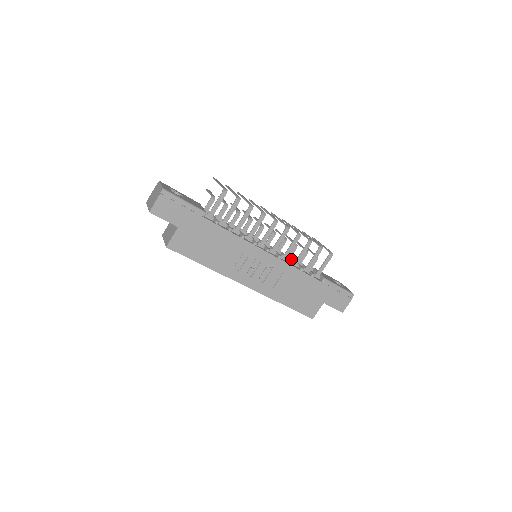
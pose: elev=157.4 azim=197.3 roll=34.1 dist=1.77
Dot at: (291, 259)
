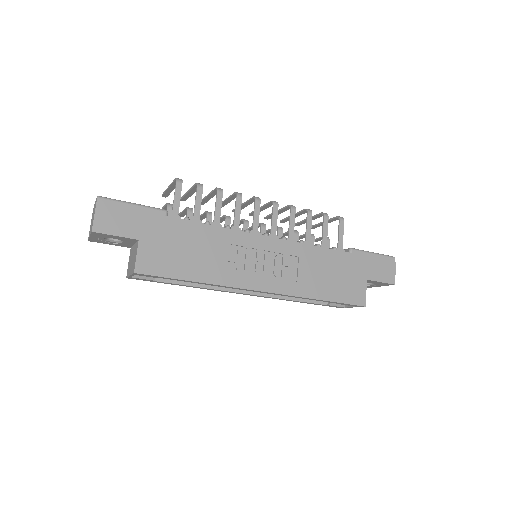
Dot at: occluded
